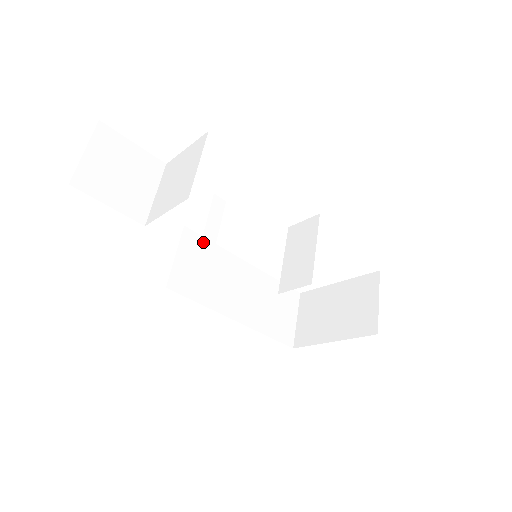
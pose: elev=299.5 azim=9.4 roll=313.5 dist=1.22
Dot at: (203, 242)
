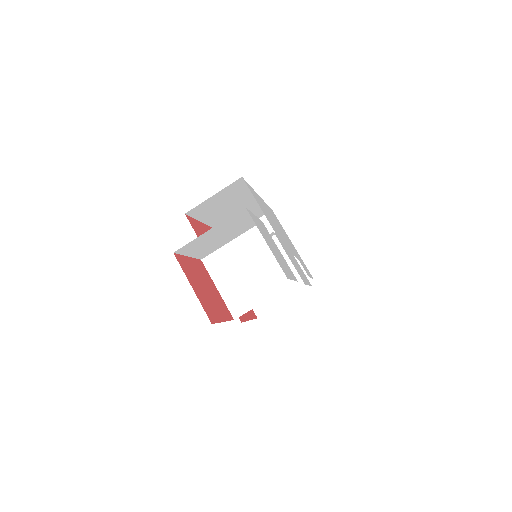
Dot at: occluded
